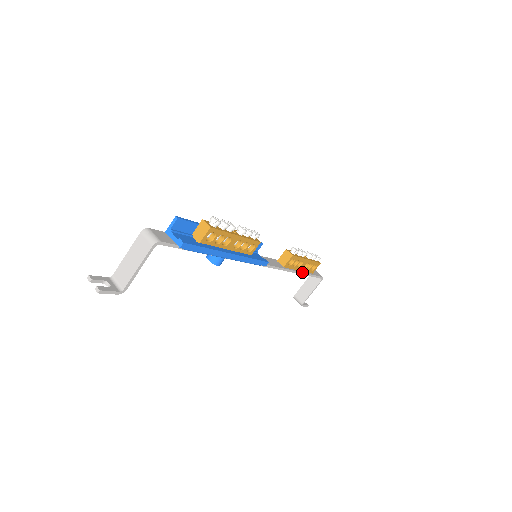
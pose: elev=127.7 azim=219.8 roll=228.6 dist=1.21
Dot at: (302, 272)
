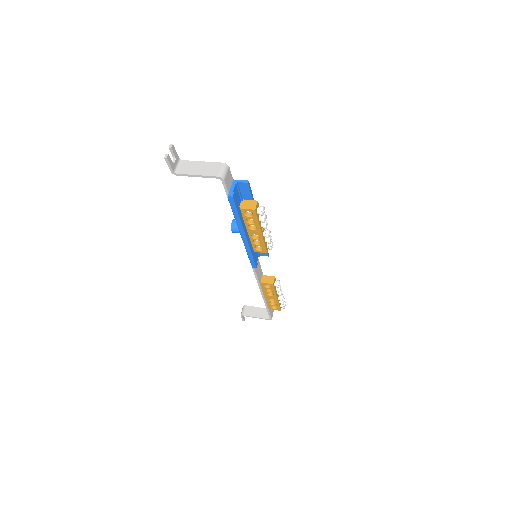
Dot at: (265, 299)
